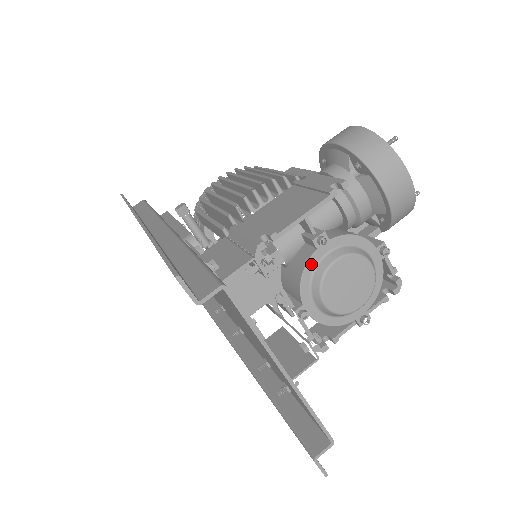
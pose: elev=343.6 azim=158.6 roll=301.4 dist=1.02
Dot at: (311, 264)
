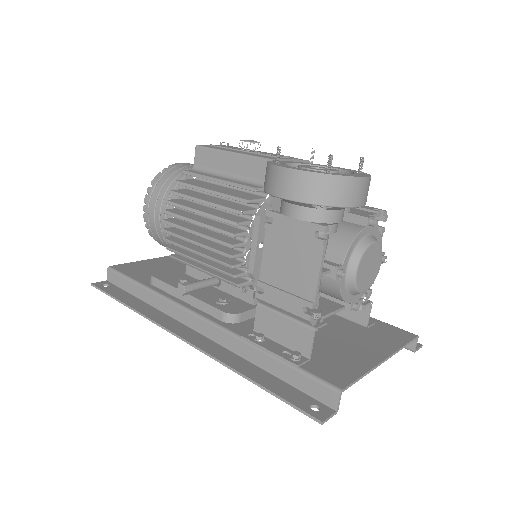
Dot at: (342, 287)
